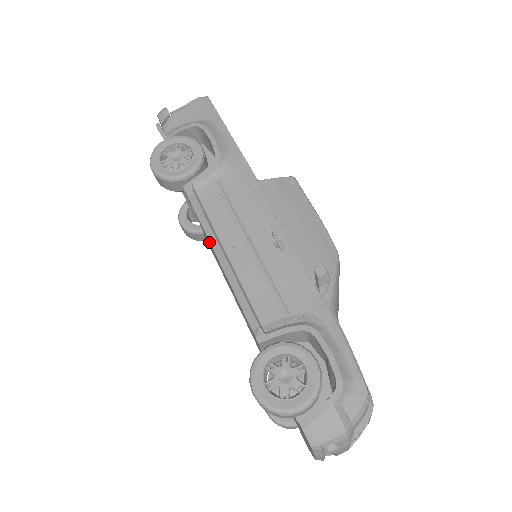
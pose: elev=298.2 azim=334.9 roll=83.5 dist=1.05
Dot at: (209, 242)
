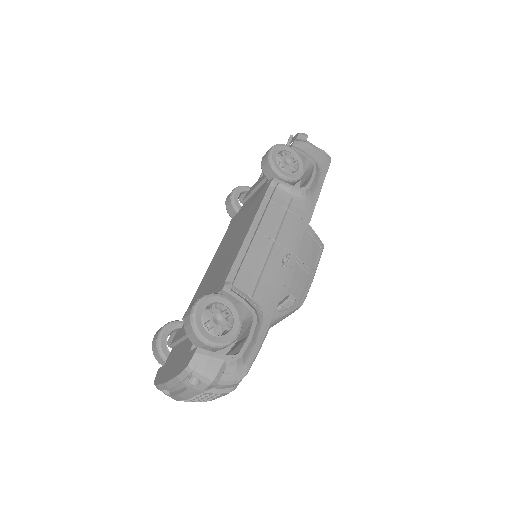
Dot at: (251, 217)
